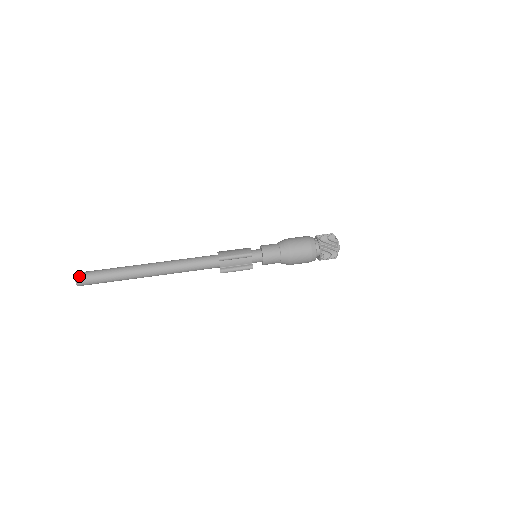
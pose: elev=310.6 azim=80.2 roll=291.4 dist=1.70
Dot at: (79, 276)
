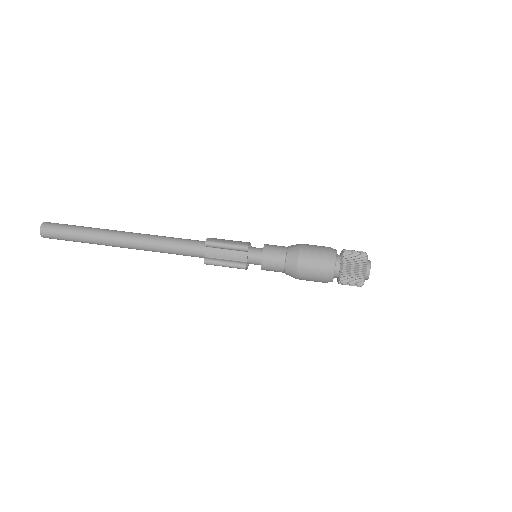
Dot at: (46, 224)
